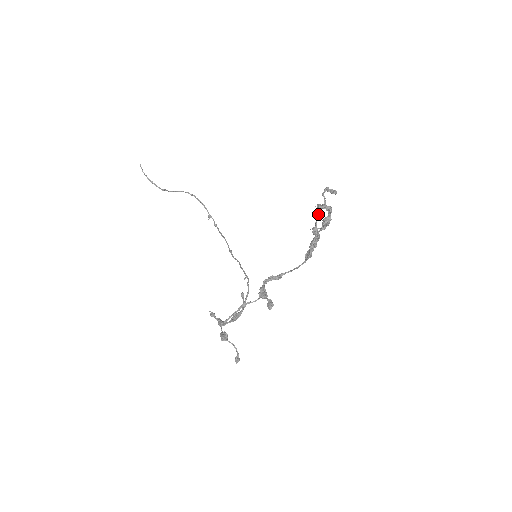
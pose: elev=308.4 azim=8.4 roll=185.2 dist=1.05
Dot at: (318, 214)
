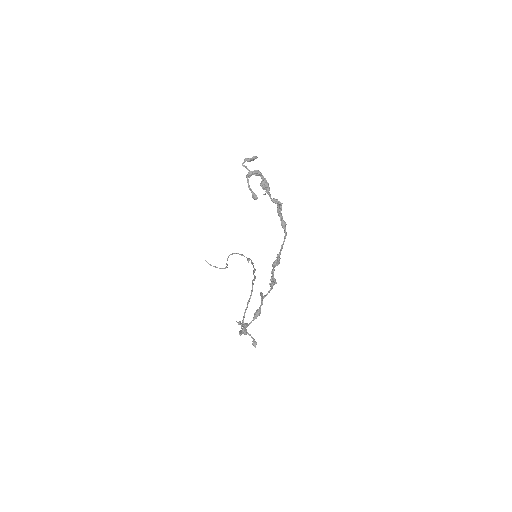
Dot at: (248, 182)
